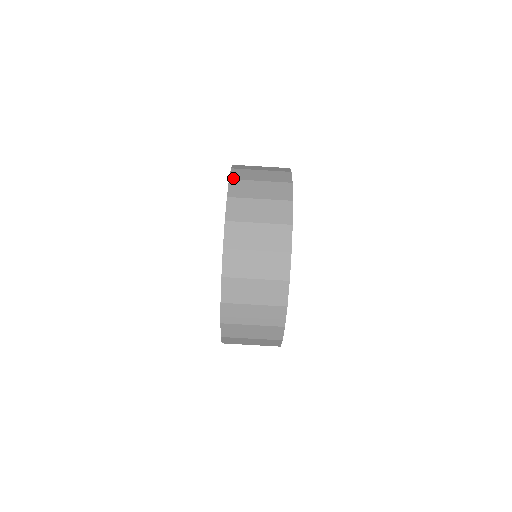
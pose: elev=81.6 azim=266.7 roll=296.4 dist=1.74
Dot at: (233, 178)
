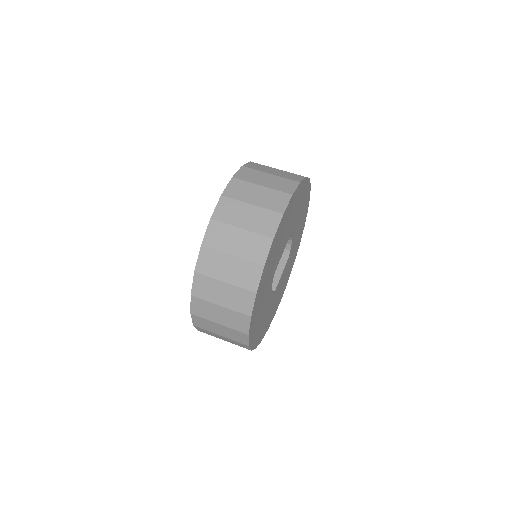
Dot at: occluded
